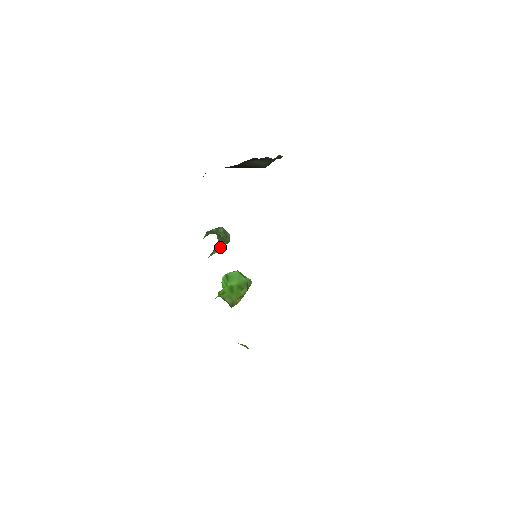
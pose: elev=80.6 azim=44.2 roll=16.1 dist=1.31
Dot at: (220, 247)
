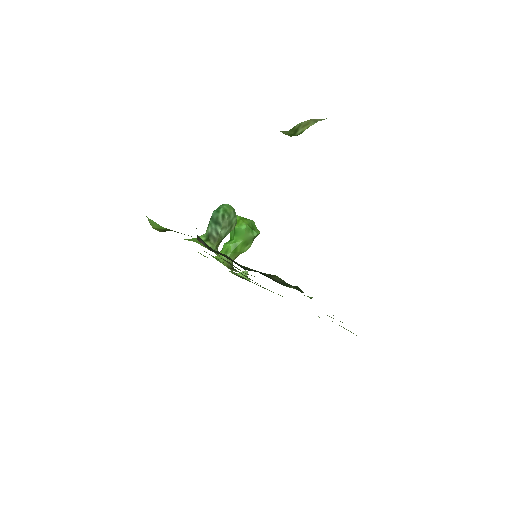
Dot at: (223, 238)
